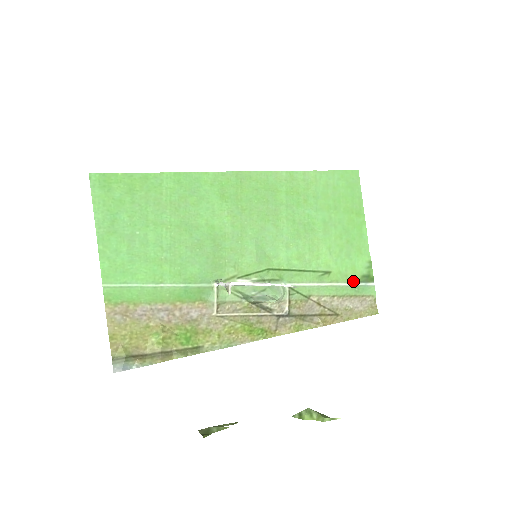
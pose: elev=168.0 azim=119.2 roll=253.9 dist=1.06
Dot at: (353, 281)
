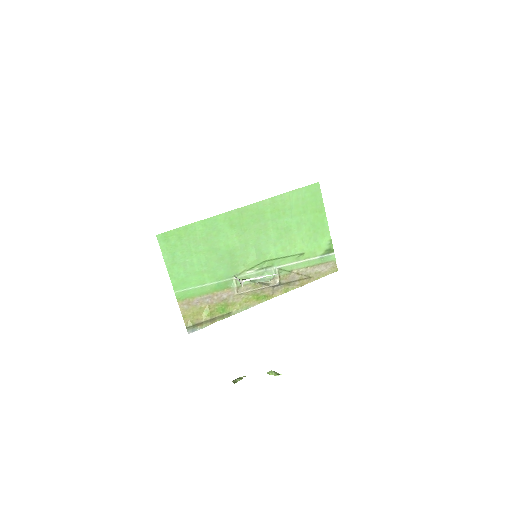
Dot at: (320, 255)
